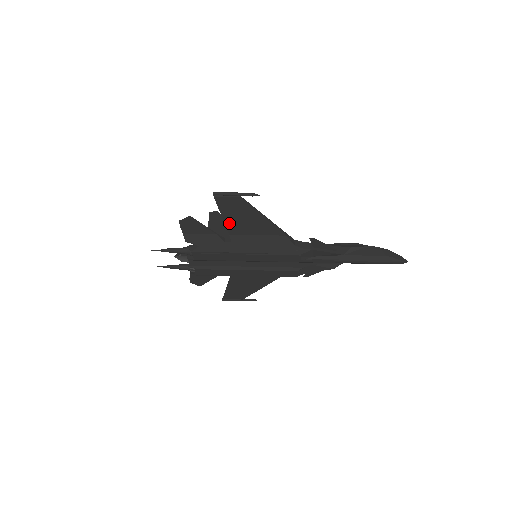
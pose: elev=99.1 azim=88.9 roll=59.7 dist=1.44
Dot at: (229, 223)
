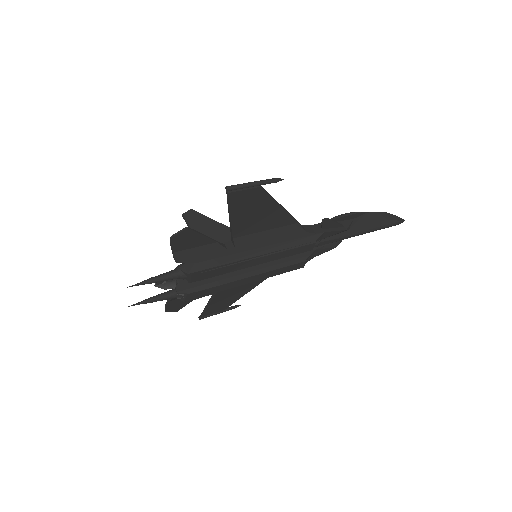
Dot at: (236, 224)
